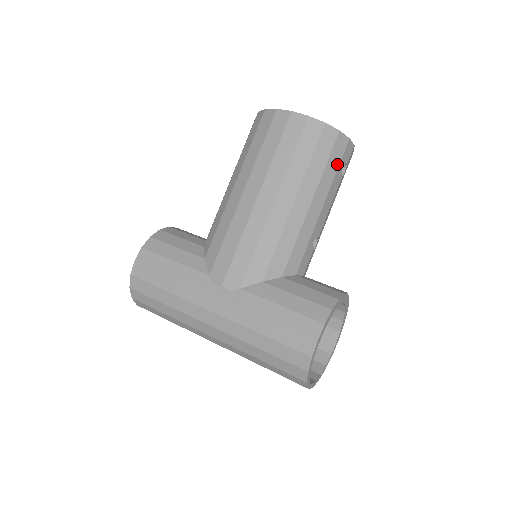
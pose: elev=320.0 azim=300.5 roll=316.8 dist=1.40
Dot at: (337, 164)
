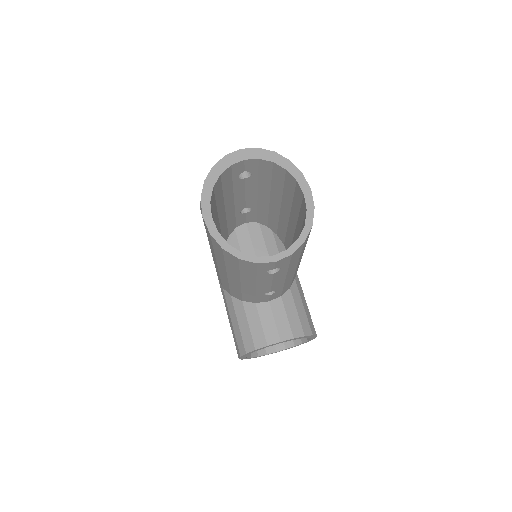
Dot at: (254, 272)
